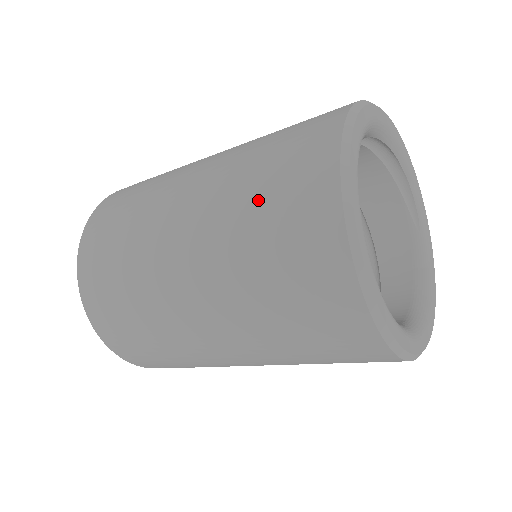
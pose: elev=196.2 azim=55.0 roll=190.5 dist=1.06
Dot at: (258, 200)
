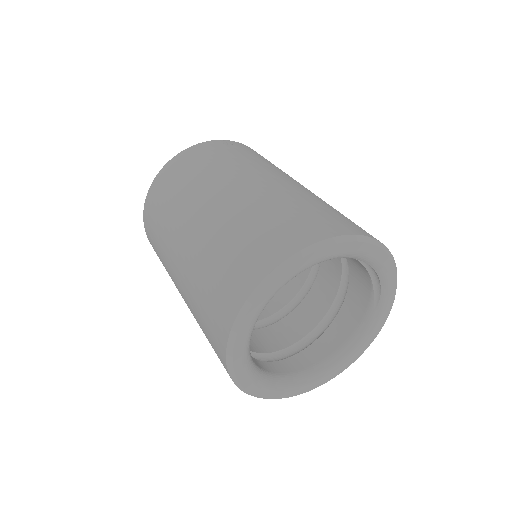
Dot at: (207, 282)
